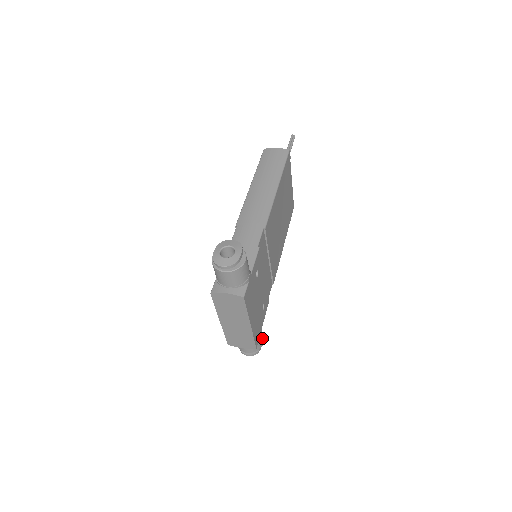
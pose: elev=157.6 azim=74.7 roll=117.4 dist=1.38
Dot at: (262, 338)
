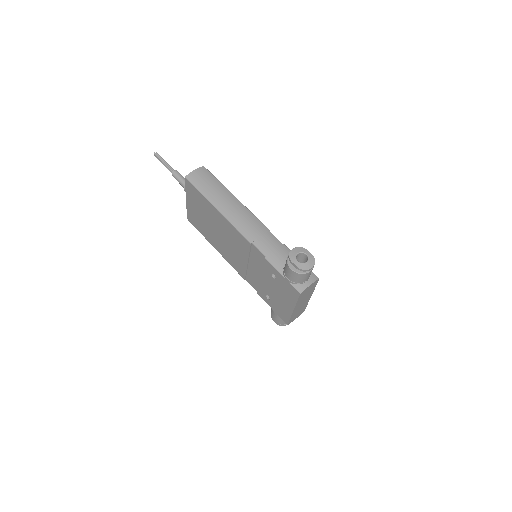
Dot at: occluded
